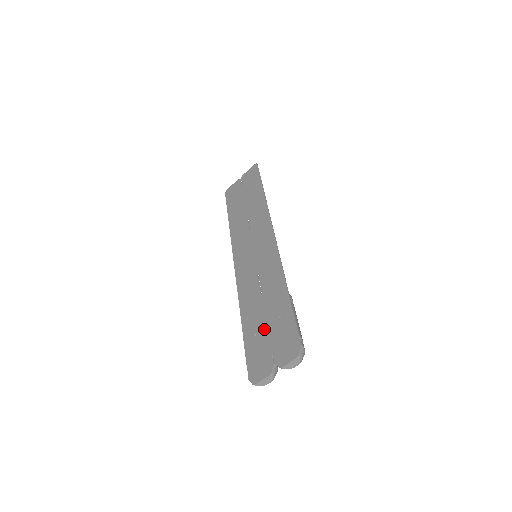
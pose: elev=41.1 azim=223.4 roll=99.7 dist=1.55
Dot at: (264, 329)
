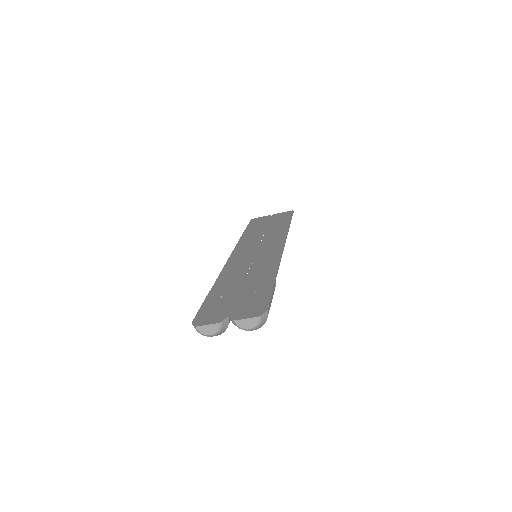
Dot at: (234, 295)
